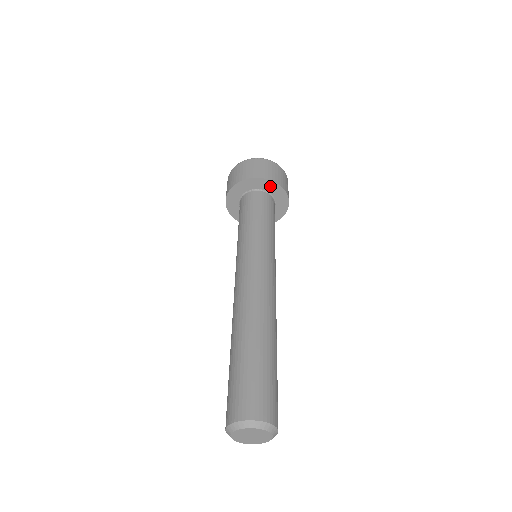
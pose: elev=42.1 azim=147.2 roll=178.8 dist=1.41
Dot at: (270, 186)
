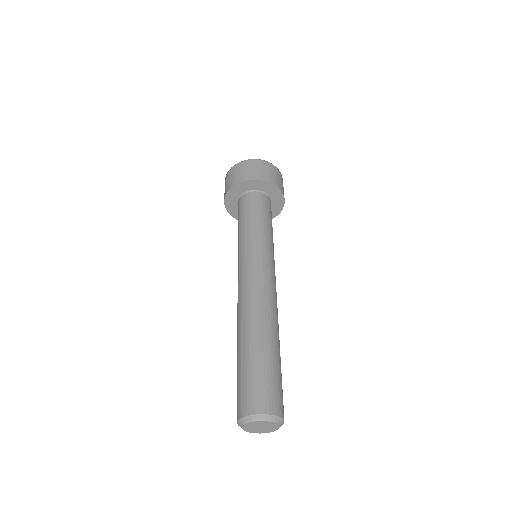
Dot at: (278, 202)
